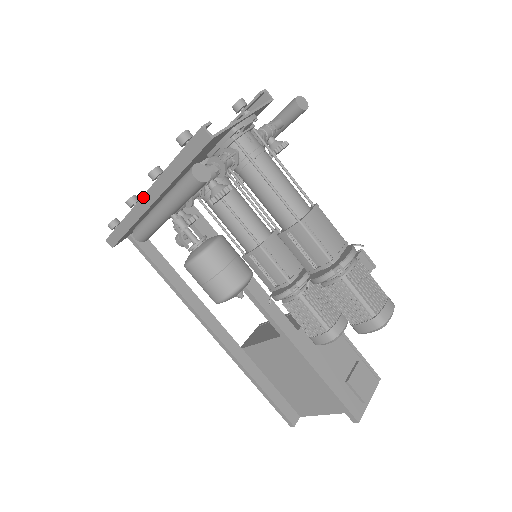
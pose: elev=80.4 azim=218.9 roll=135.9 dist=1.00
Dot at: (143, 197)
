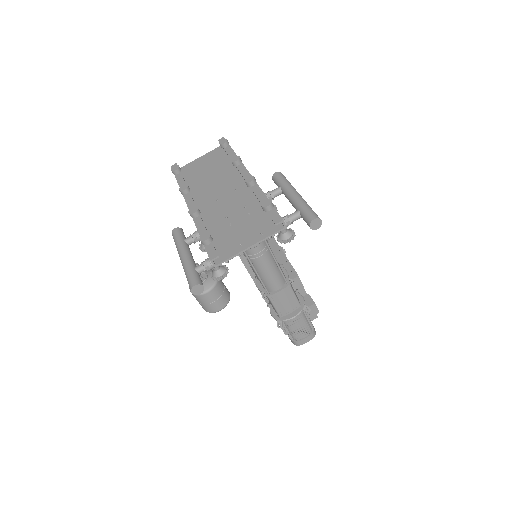
Dot at: (187, 206)
